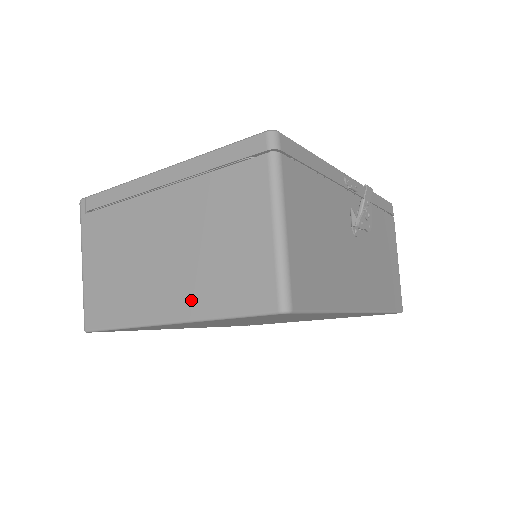
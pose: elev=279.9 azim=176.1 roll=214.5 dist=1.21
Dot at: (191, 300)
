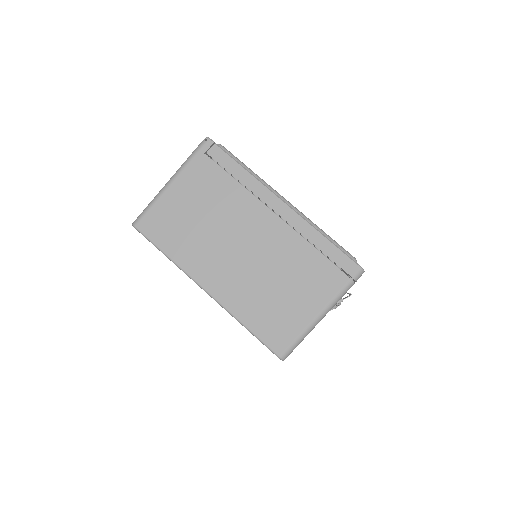
Dot at: (234, 297)
